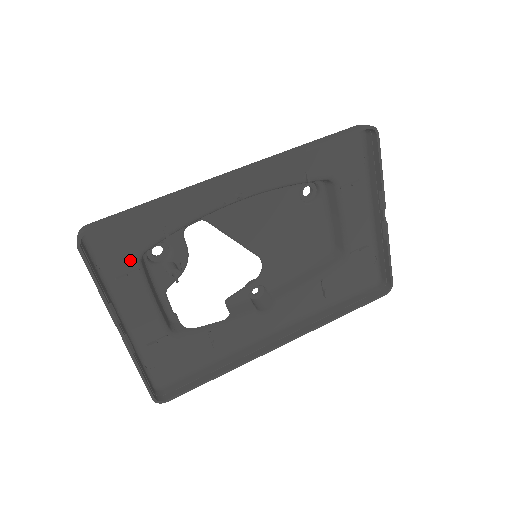
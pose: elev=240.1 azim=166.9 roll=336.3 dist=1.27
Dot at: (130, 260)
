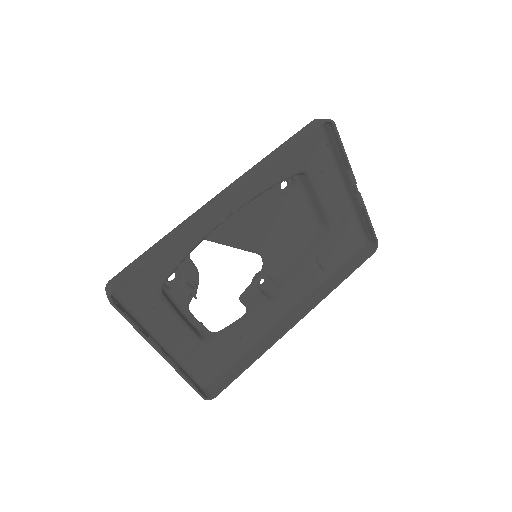
Dot at: (153, 295)
